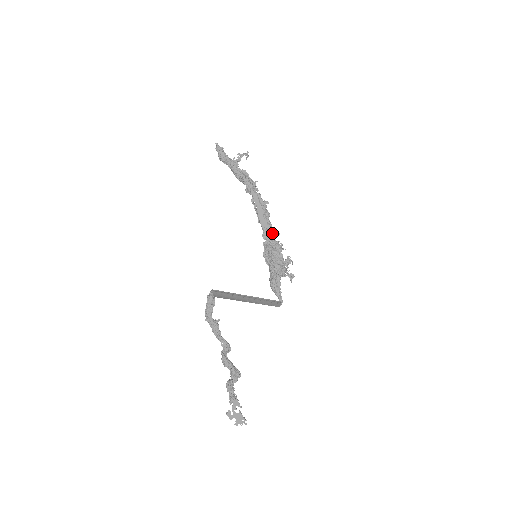
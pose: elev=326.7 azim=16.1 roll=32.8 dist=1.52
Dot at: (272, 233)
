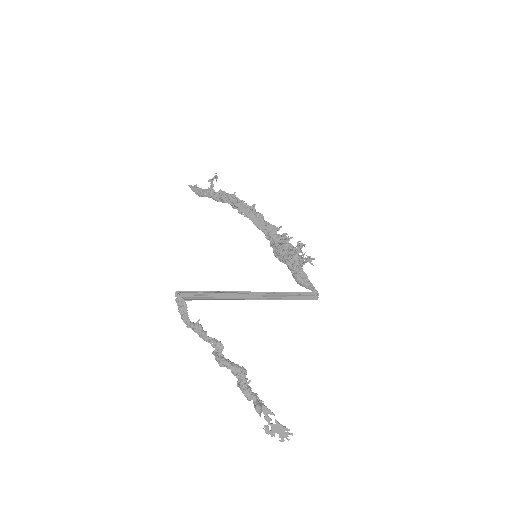
Dot at: (273, 230)
